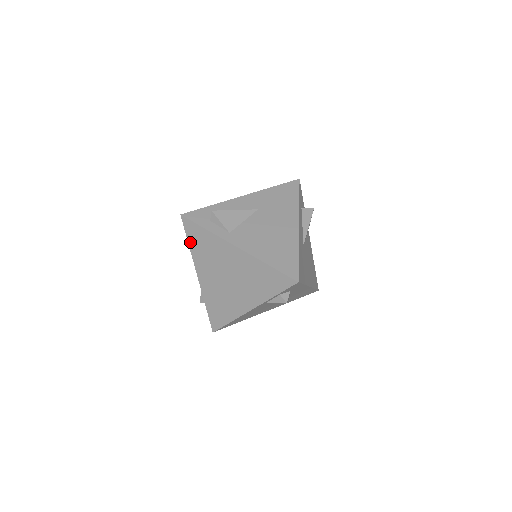
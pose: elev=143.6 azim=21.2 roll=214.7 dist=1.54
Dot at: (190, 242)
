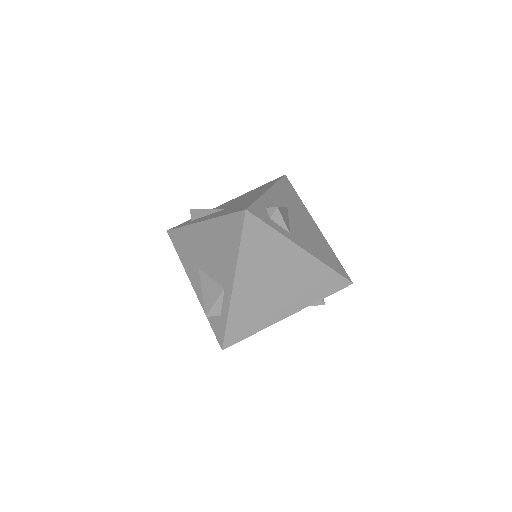
Dot at: (243, 244)
